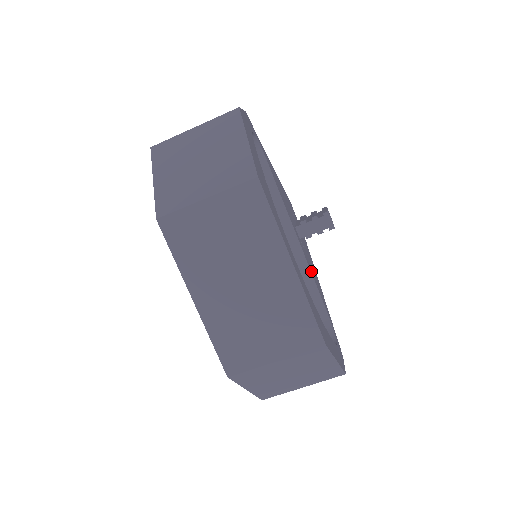
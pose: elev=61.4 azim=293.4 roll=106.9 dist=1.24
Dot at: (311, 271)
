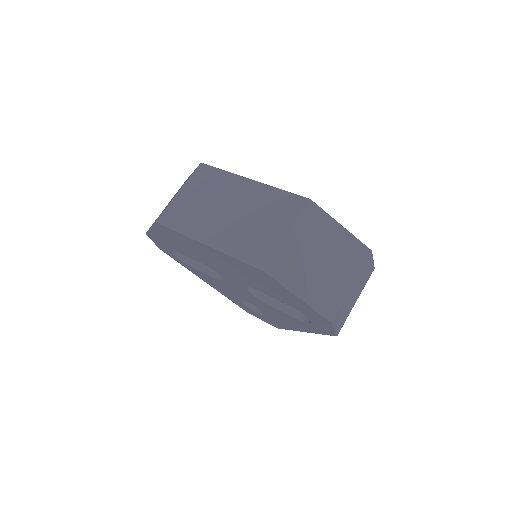
Dot at: occluded
